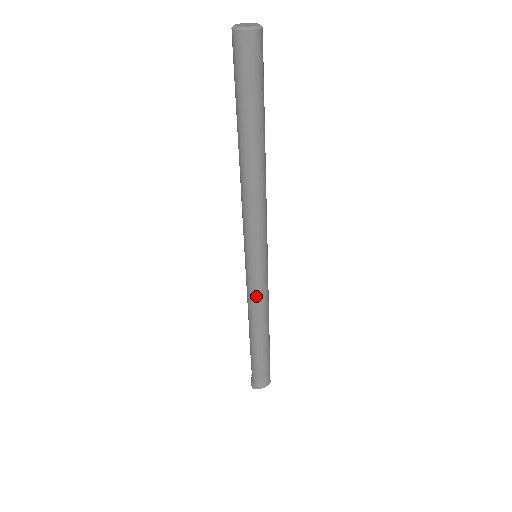
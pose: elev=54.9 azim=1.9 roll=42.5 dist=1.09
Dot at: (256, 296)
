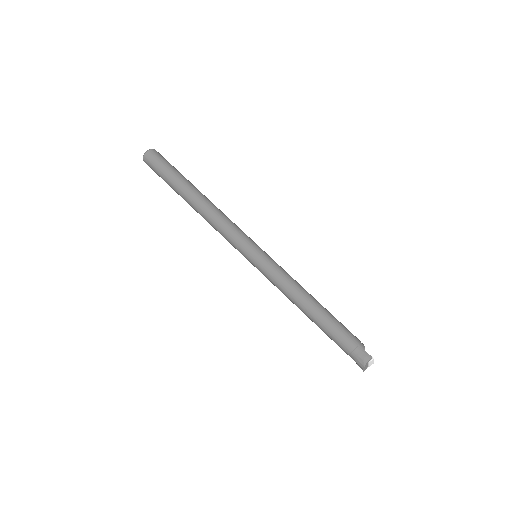
Dot at: (275, 283)
